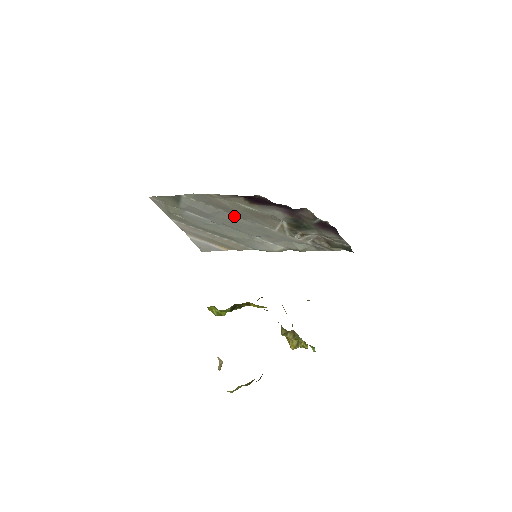
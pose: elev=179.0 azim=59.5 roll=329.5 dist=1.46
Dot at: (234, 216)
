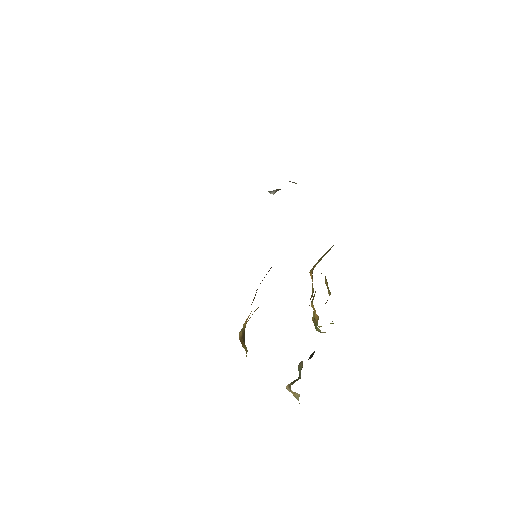
Dot at: occluded
